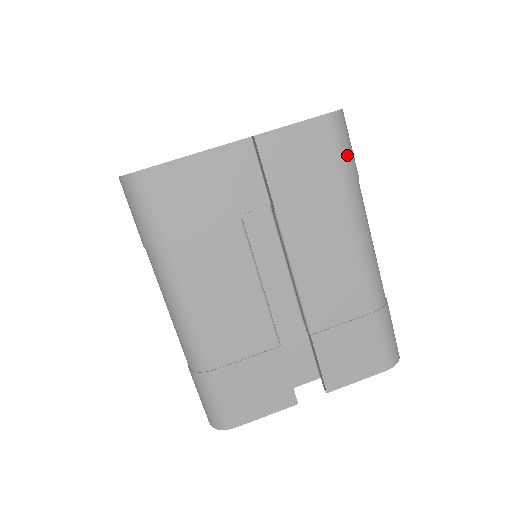
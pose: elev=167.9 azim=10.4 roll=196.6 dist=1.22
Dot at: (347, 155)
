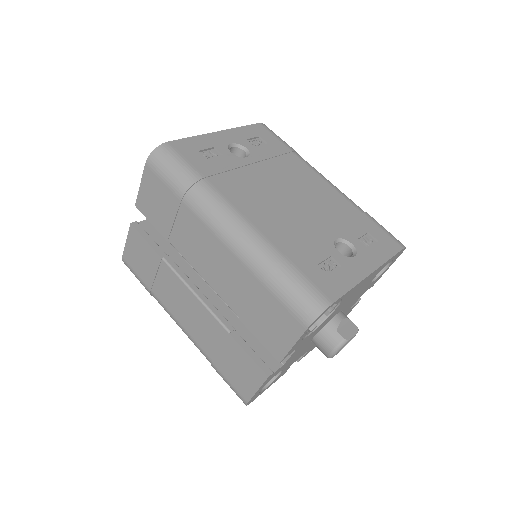
Dot at: (172, 176)
